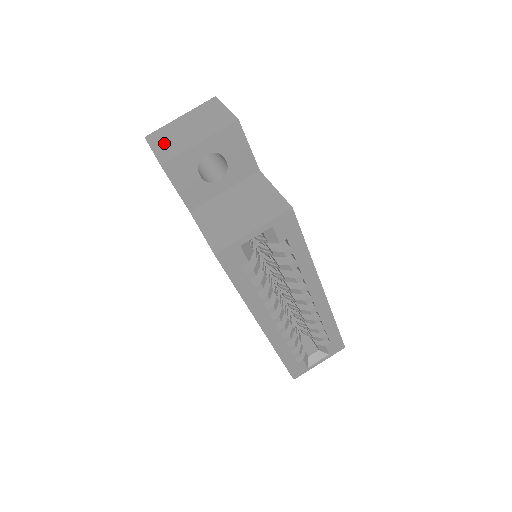
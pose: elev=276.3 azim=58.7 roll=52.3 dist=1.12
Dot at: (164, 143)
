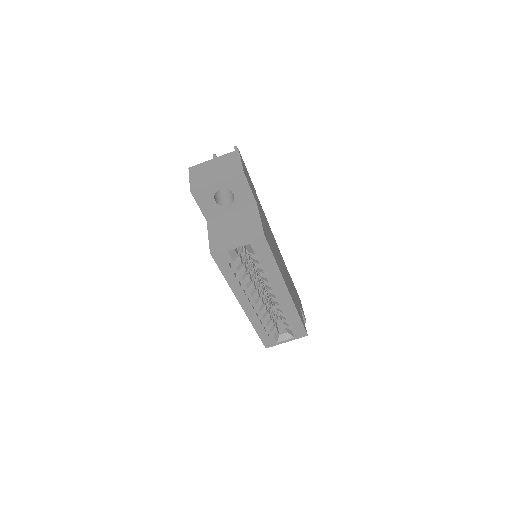
Dot at: (197, 176)
